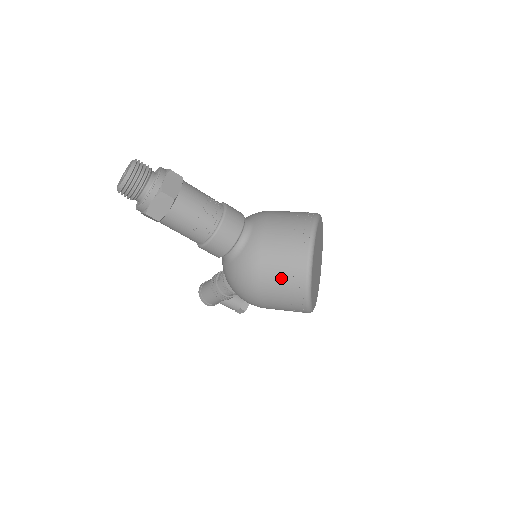
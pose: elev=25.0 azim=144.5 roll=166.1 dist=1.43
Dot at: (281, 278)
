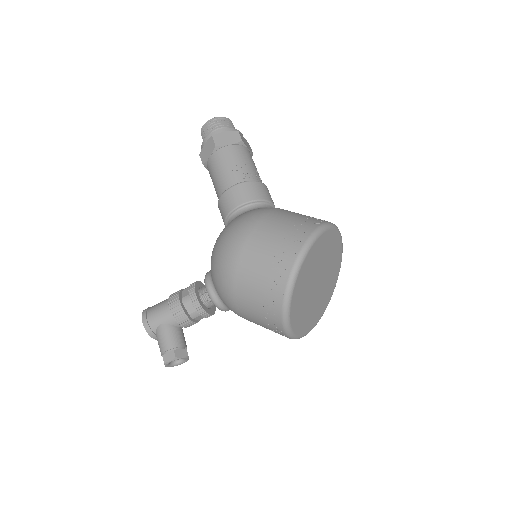
Dot at: (287, 223)
